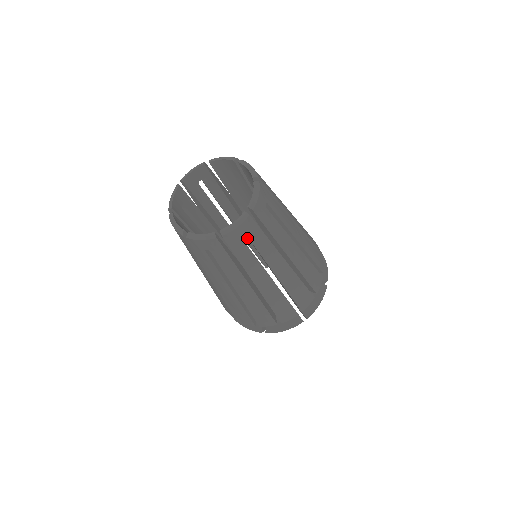
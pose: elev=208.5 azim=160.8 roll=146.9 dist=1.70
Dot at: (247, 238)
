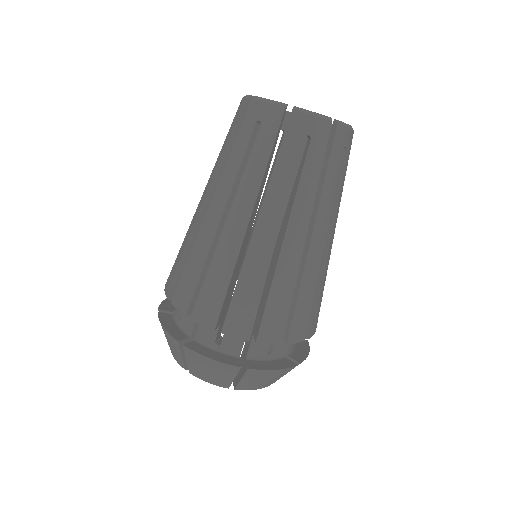
Dot at: occluded
